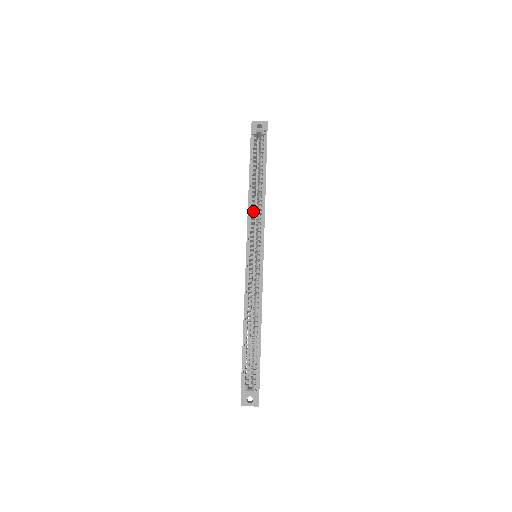
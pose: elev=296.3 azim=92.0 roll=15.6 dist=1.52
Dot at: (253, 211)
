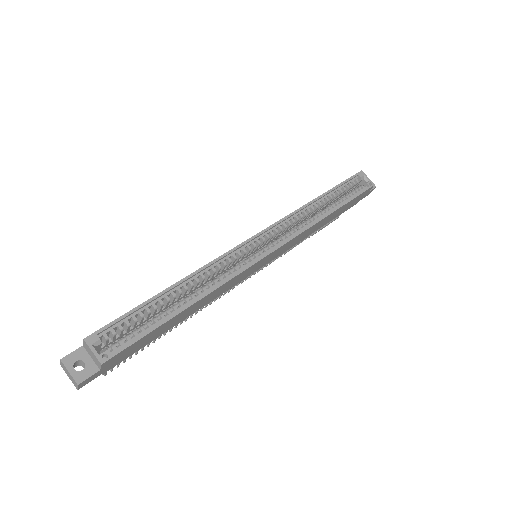
Dot at: (298, 217)
